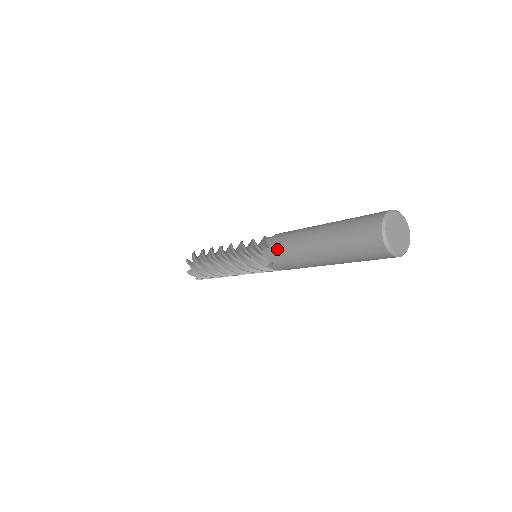
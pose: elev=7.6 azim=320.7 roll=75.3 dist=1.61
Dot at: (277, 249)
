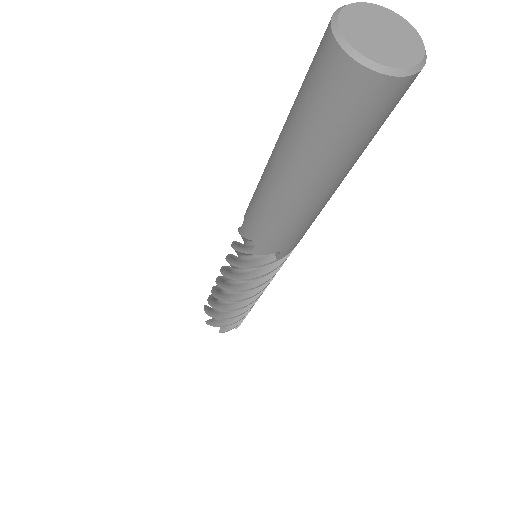
Dot at: (262, 234)
